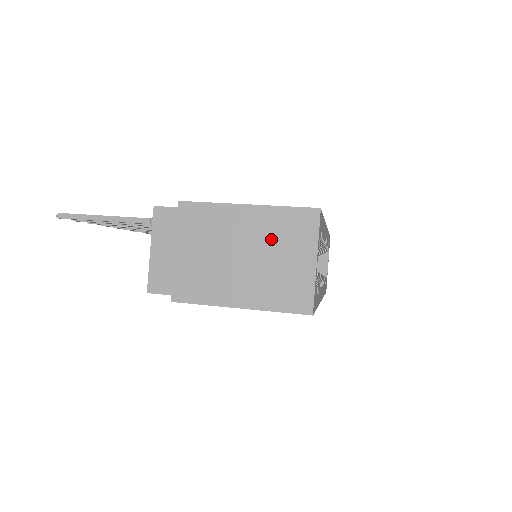
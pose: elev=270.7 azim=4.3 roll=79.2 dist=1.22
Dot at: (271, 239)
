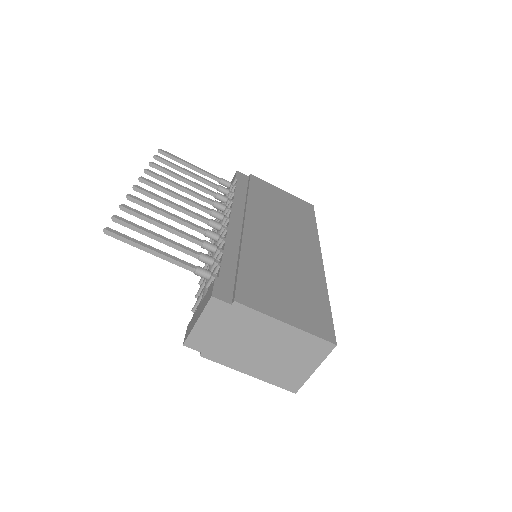
Dot at: (292, 349)
